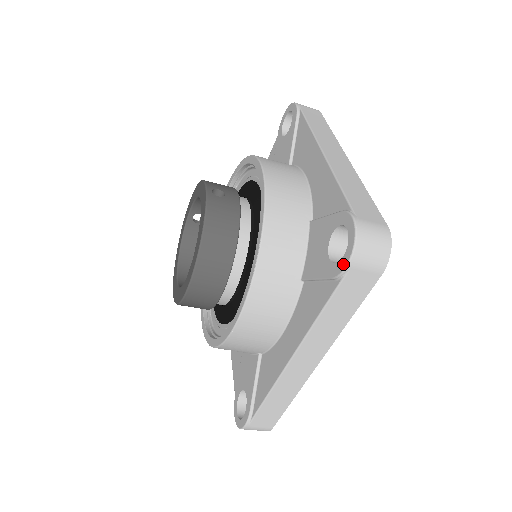
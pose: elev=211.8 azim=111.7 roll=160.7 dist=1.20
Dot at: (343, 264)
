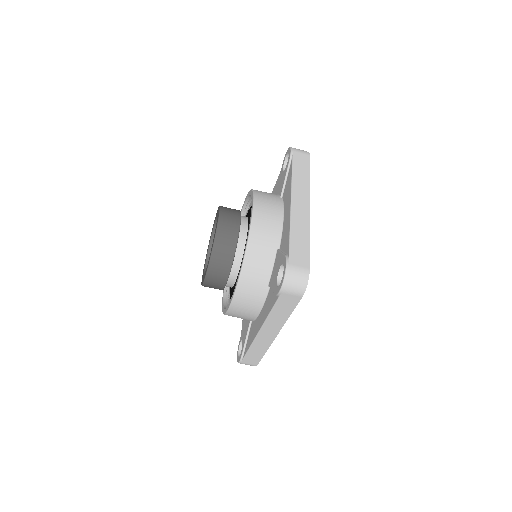
Dot at: (290, 153)
